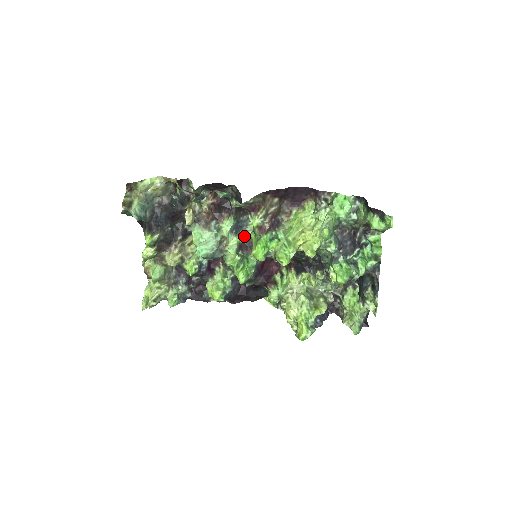
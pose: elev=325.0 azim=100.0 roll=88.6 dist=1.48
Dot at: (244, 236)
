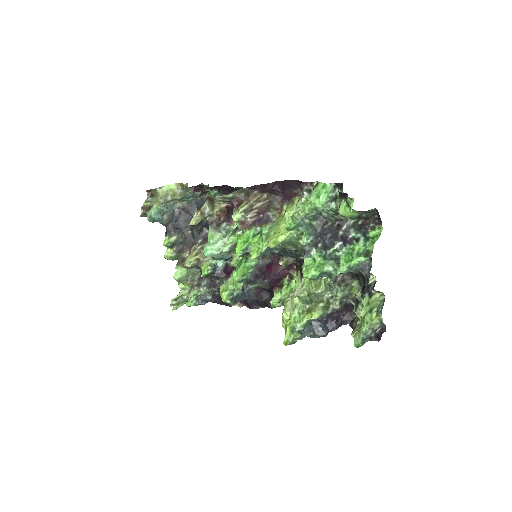
Dot at: (240, 234)
